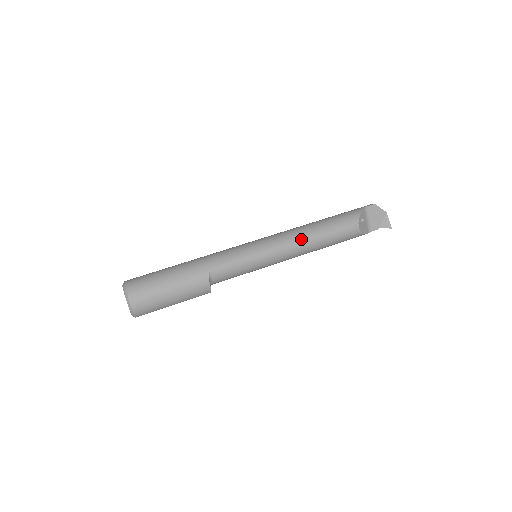
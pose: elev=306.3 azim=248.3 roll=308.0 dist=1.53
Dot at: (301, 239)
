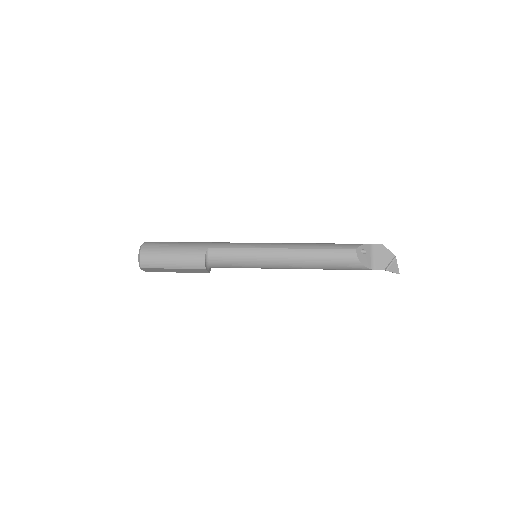
Dot at: (296, 247)
